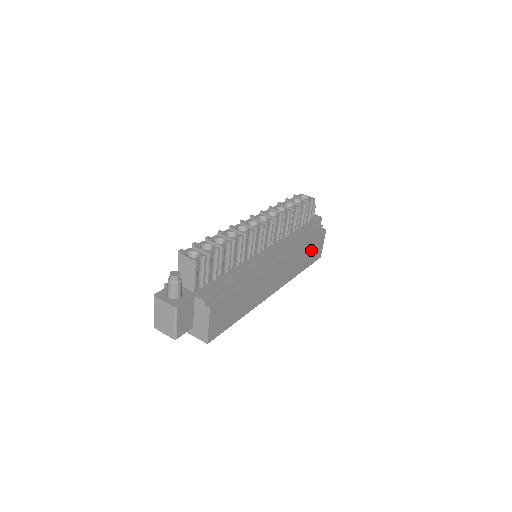
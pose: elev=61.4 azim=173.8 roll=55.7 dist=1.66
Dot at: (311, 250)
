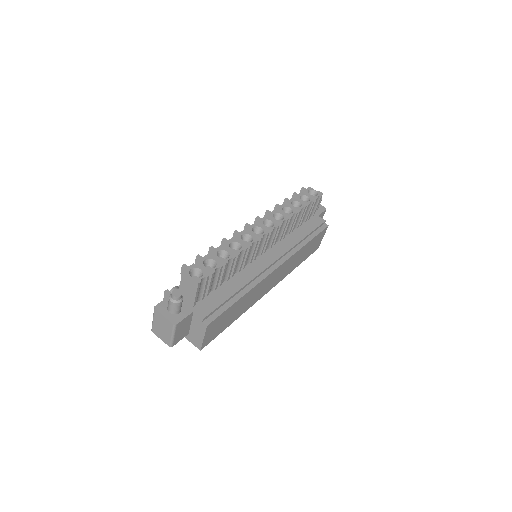
Dot at: (310, 247)
